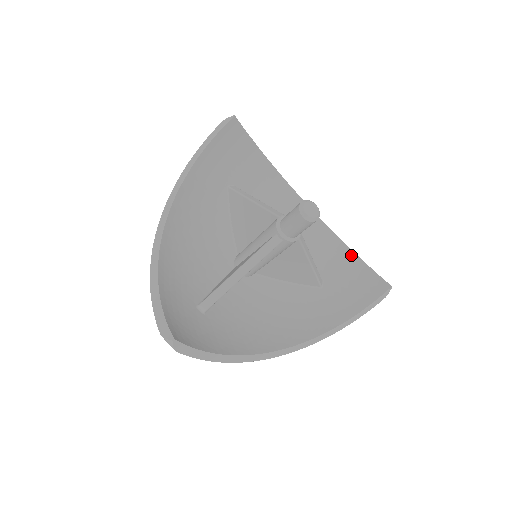
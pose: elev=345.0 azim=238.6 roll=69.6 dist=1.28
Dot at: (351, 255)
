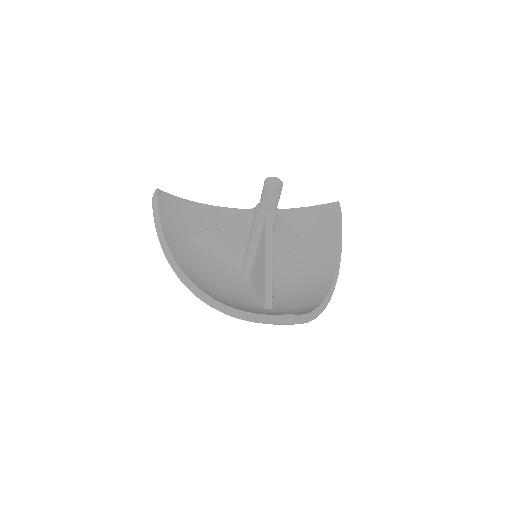
Dot at: (297, 211)
